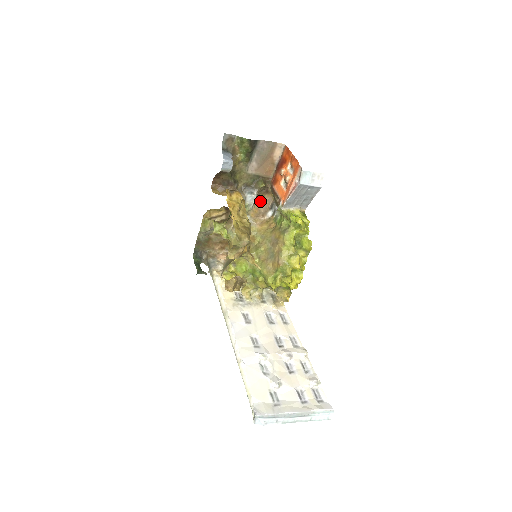
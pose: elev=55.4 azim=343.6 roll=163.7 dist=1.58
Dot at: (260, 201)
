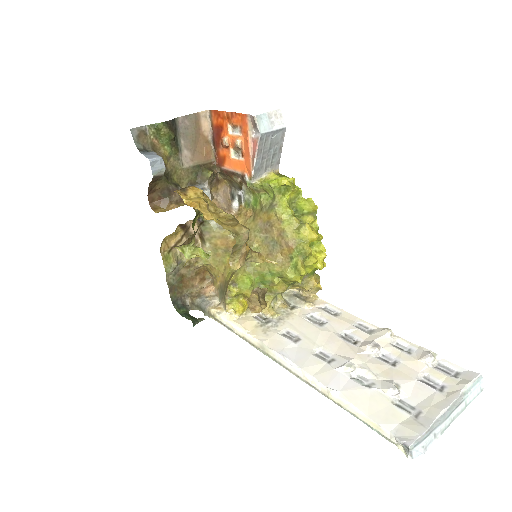
Dot at: (216, 197)
